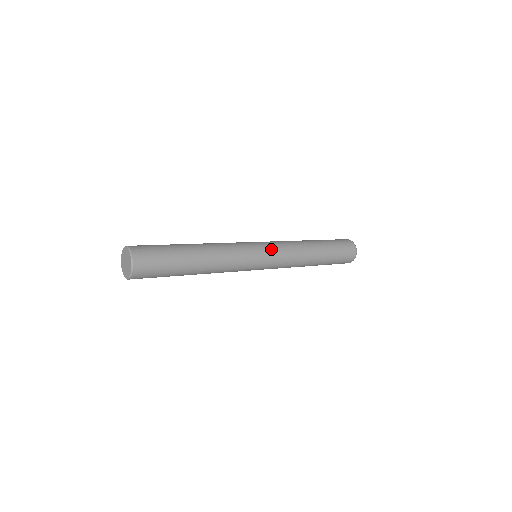
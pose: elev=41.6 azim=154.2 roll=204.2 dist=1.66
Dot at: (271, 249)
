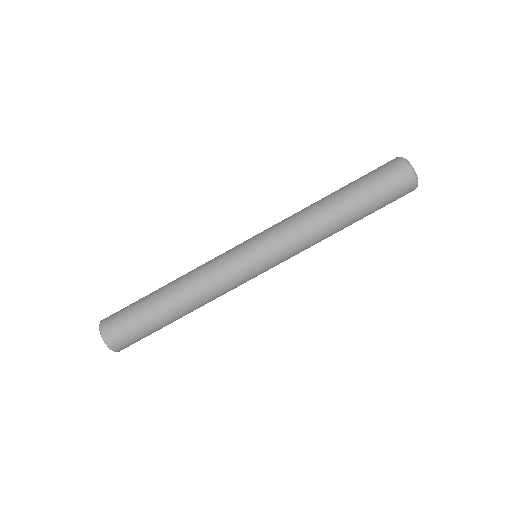
Dot at: (263, 243)
